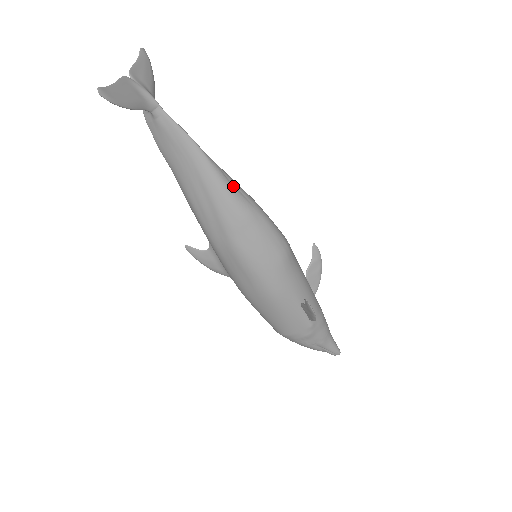
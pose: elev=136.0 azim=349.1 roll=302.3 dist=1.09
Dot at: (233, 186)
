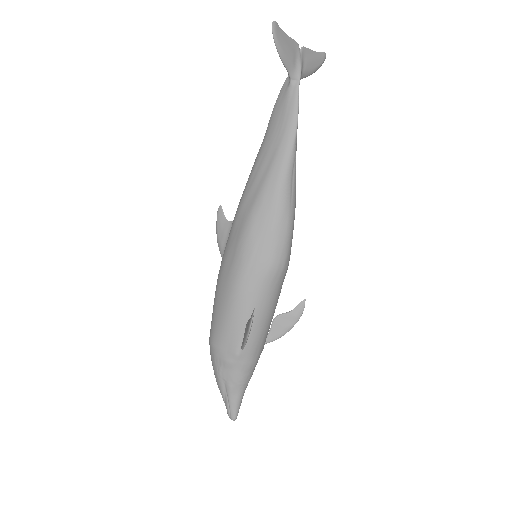
Dot at: (291, 178)
